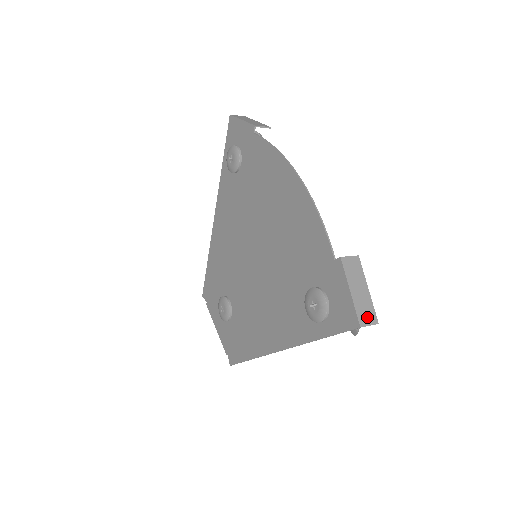
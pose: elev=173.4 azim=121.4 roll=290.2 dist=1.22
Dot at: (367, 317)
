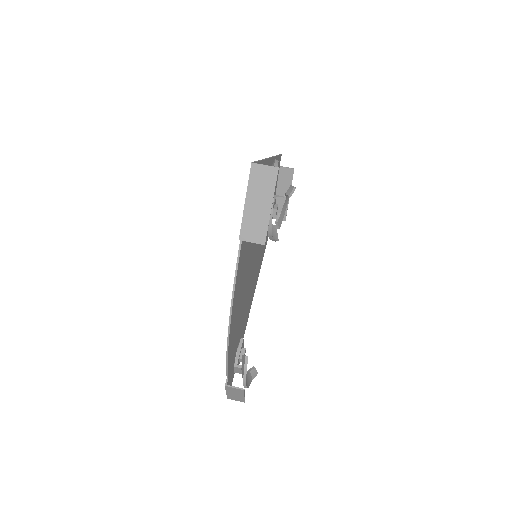
Dot at: (235, 399)
